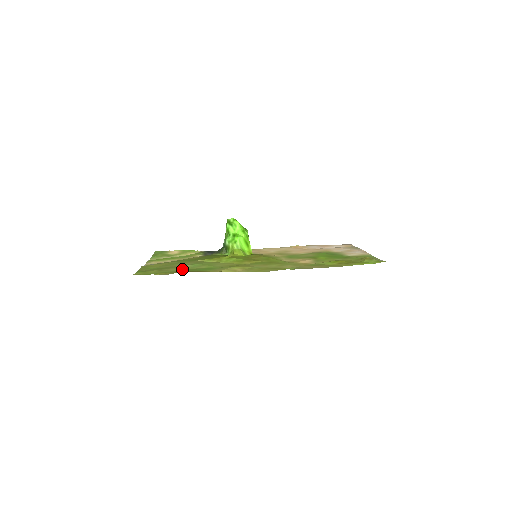
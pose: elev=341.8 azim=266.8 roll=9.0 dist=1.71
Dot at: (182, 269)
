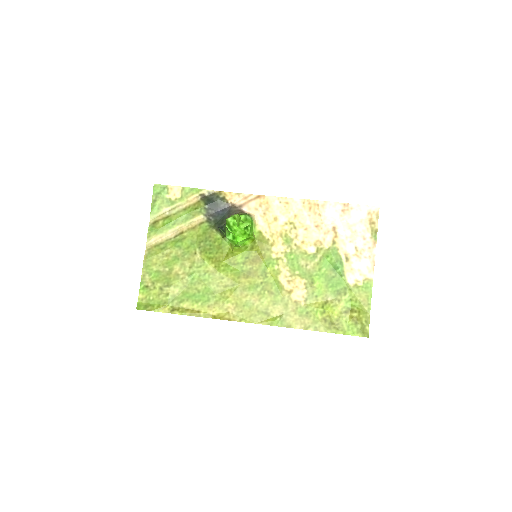
Dot at: (181, 290)
